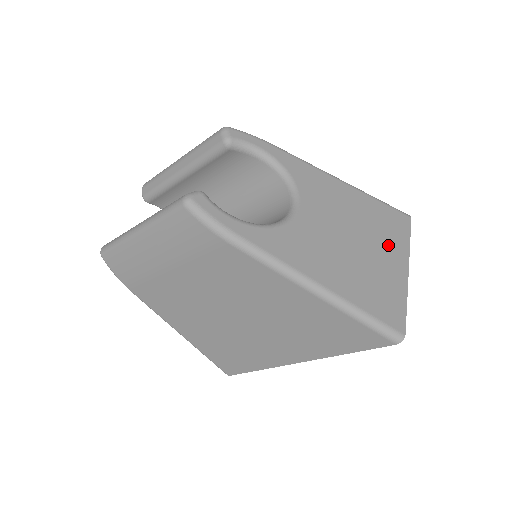
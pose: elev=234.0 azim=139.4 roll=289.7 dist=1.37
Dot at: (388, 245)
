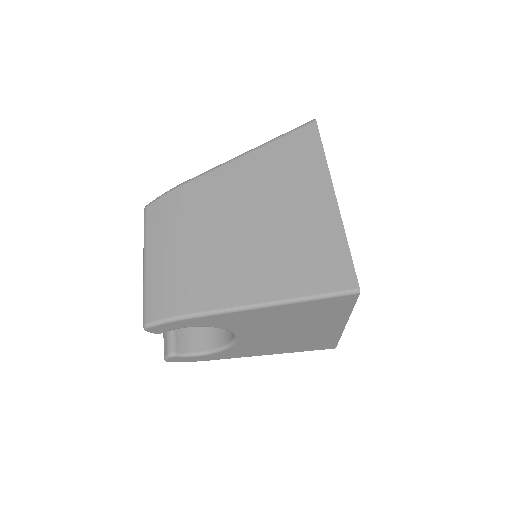
Dot at: occluded
